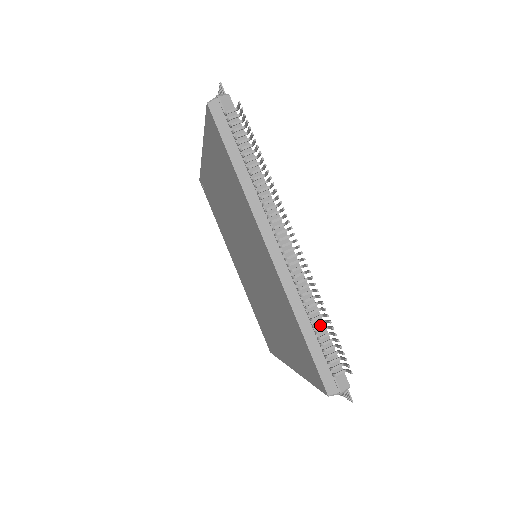
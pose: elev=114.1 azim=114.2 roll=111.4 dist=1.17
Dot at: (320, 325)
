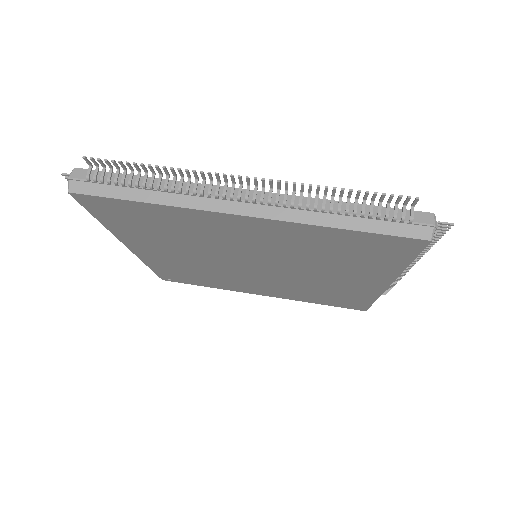
Dot at: (350, 207)
